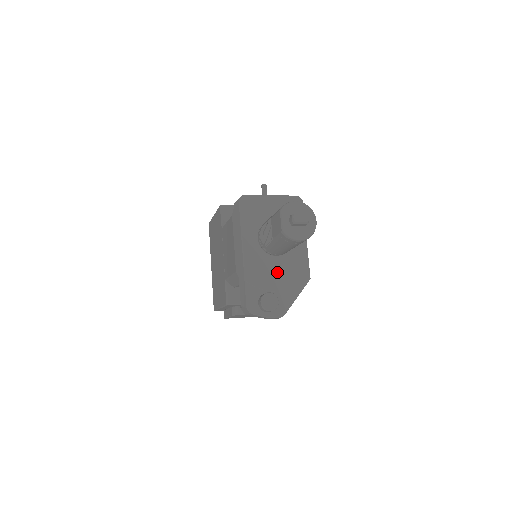
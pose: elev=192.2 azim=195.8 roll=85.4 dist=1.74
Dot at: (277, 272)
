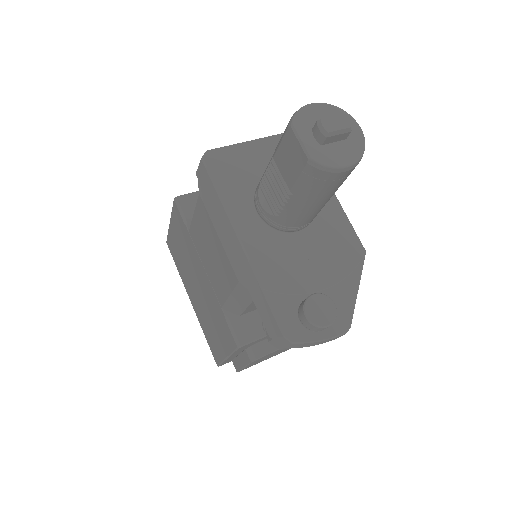
Dot at: (310, 257)
